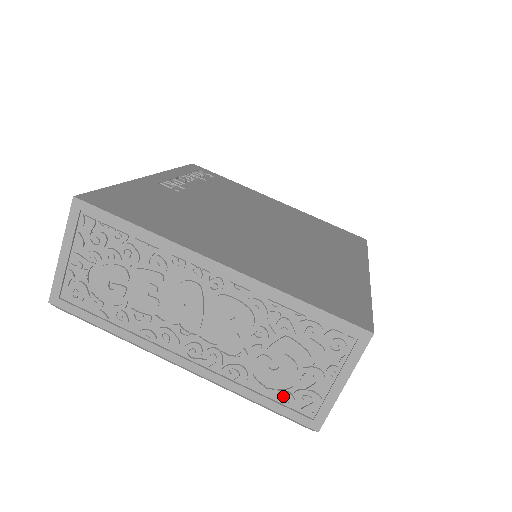
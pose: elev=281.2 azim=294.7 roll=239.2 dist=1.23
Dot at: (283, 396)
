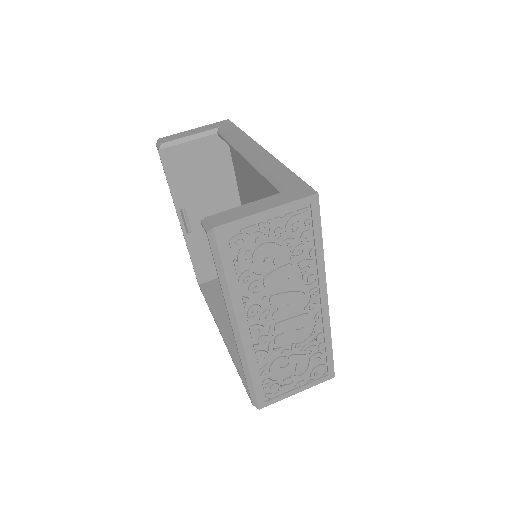
Dot at: (266, 382)
